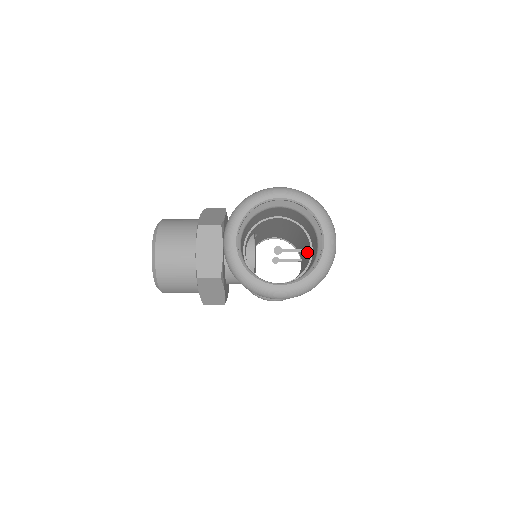
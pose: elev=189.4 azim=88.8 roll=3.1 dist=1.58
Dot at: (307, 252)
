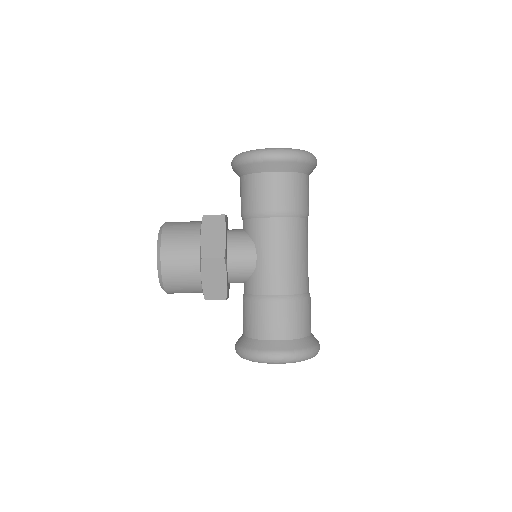
Dot at: occluded
